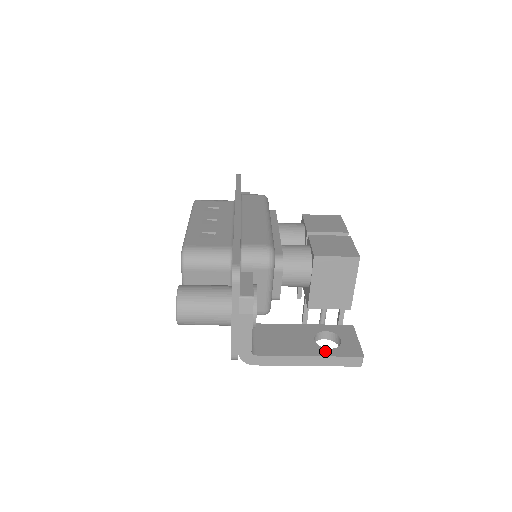
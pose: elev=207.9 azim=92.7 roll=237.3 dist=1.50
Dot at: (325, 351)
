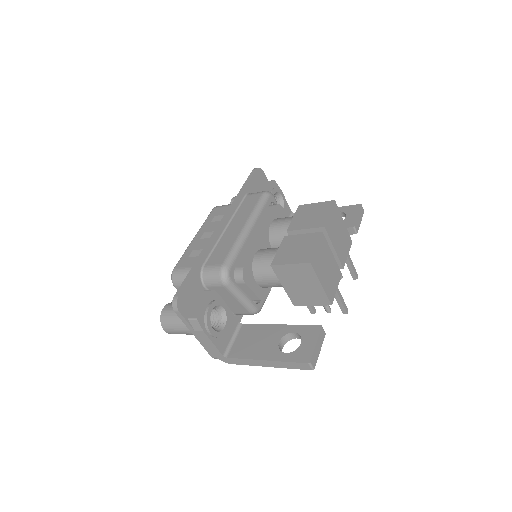
Dot at: (280, 355)
